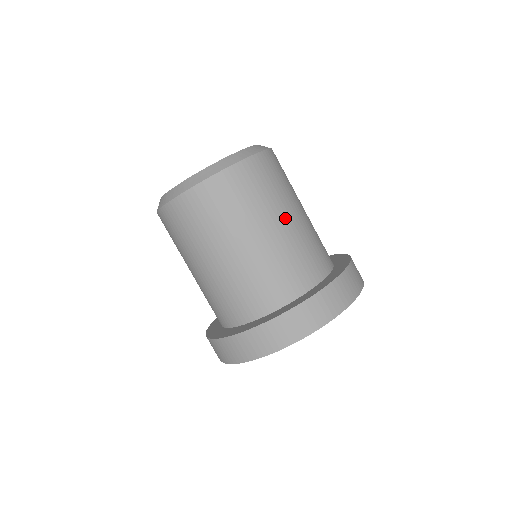
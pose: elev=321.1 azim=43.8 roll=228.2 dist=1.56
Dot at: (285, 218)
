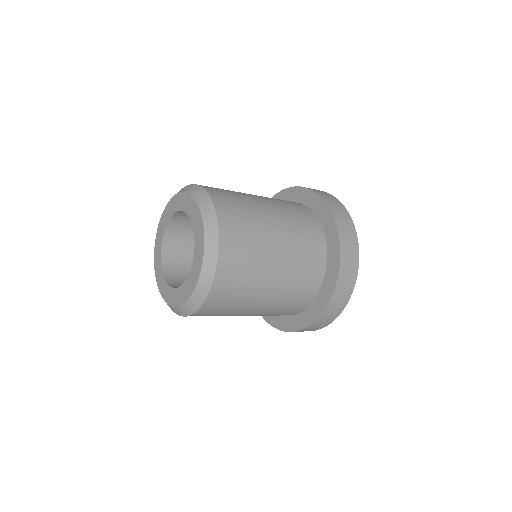
Dot at: (276, 246)
